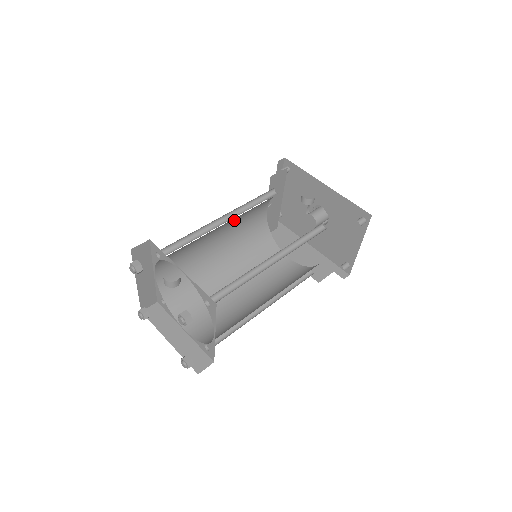
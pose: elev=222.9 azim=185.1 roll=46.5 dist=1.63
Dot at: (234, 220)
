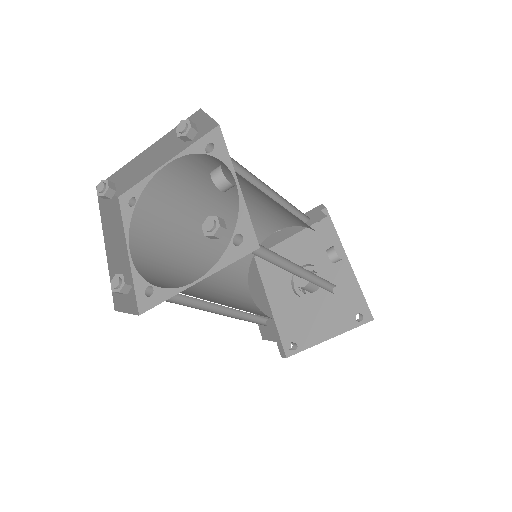
Dot at: (262, 206)
